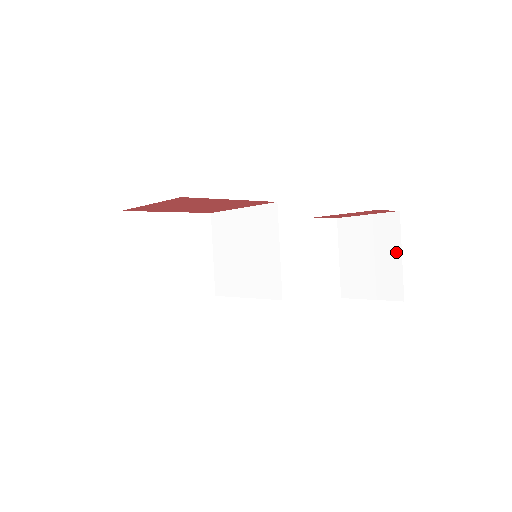
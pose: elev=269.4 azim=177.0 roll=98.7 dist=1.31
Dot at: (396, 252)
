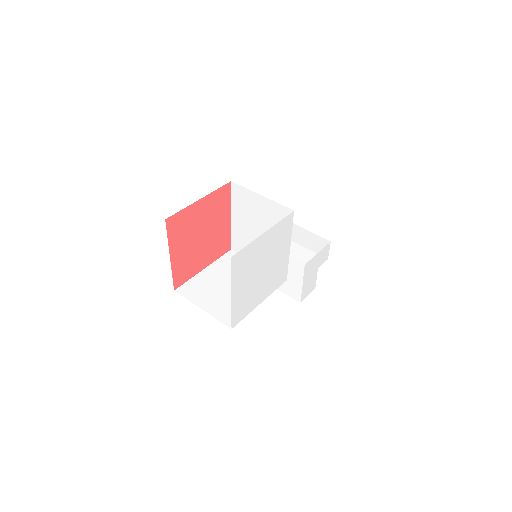
Dot at: (303, 249)
